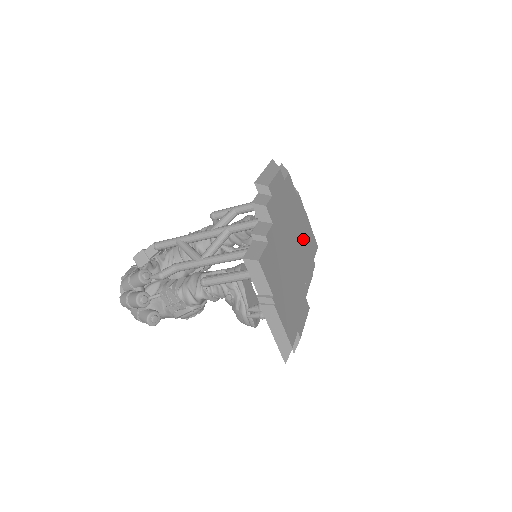
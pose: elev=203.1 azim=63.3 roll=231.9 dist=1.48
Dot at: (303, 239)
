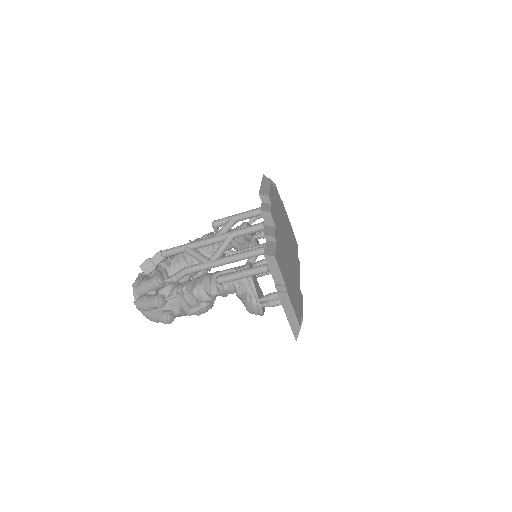
Dot at: (291, 240)
